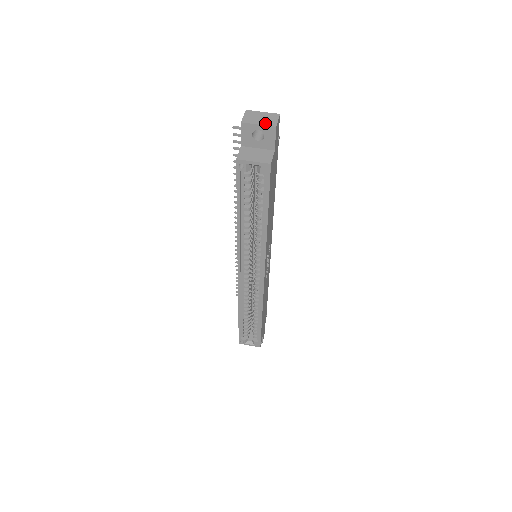
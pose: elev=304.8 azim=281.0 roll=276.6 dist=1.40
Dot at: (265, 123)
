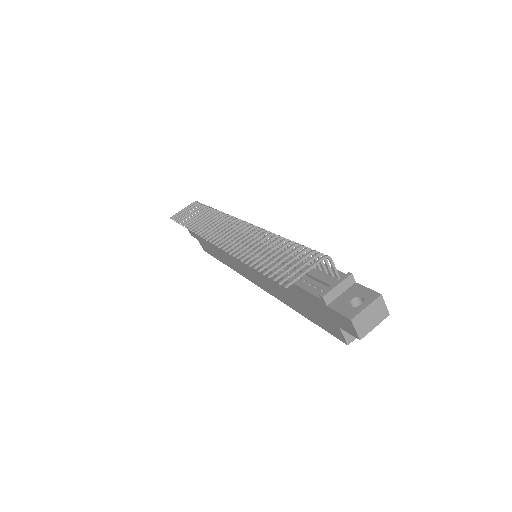
Dot at: (379, 320)
